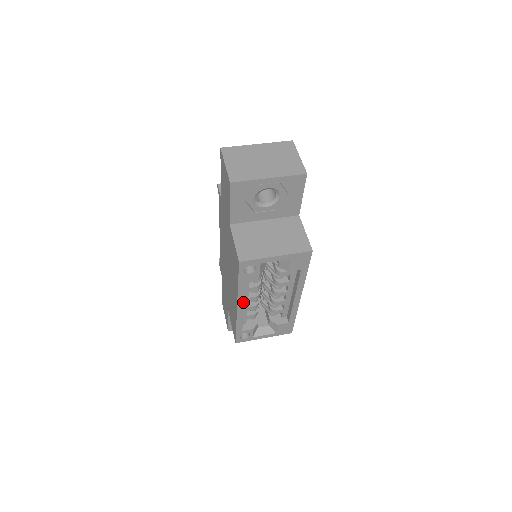
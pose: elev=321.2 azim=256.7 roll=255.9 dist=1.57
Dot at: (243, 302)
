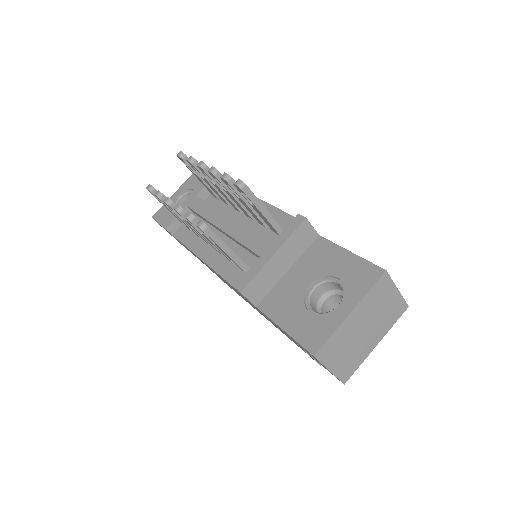
Dot at: occluded
